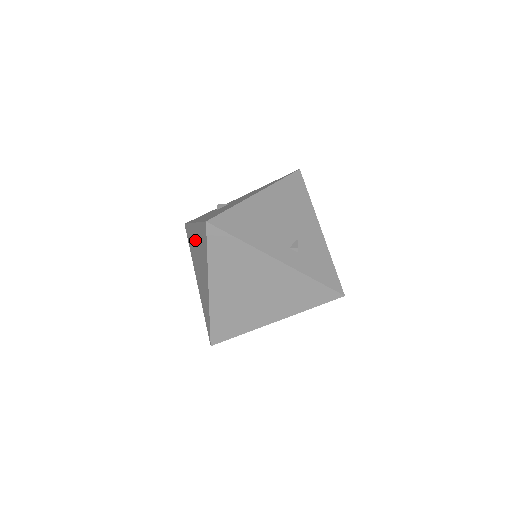
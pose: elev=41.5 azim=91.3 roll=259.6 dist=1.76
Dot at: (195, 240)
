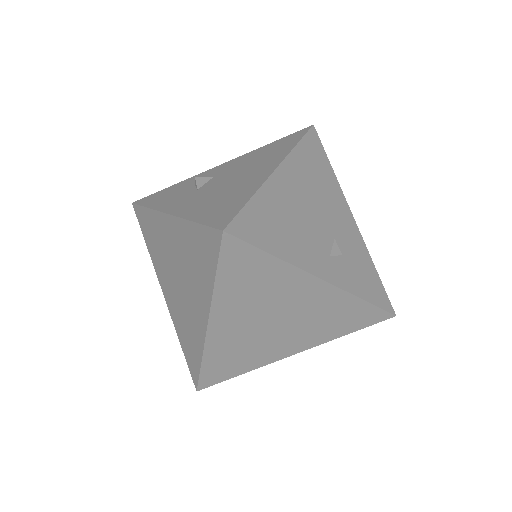
Dot at: (169, 240)
